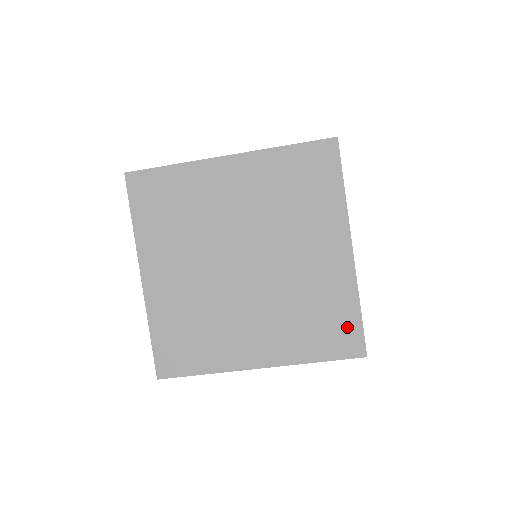
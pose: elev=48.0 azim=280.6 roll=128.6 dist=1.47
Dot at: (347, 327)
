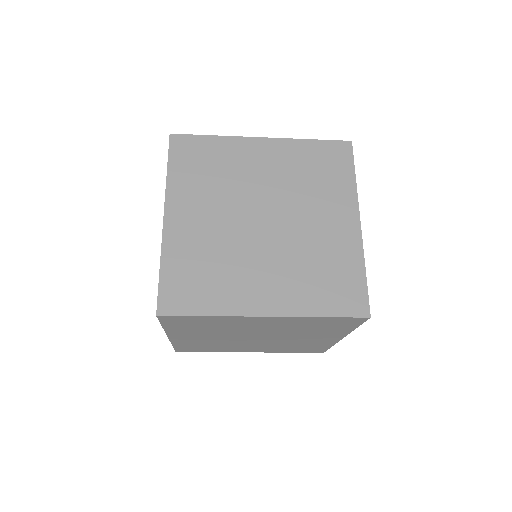
Dot at: (318, 349)
